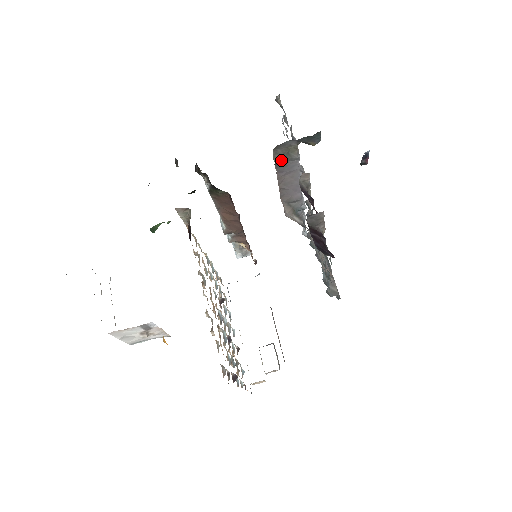
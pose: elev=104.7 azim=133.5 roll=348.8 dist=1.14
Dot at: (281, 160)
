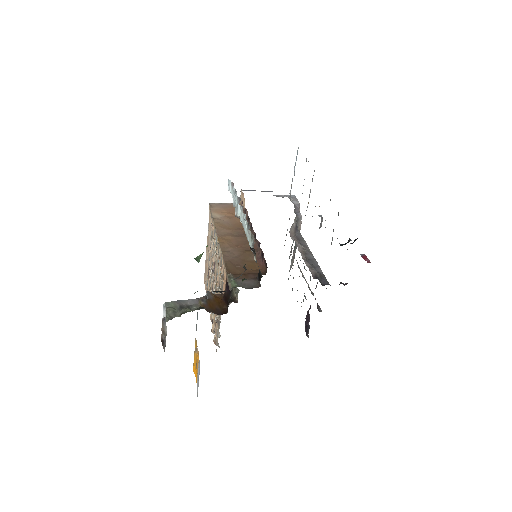
Dot at: occluded
